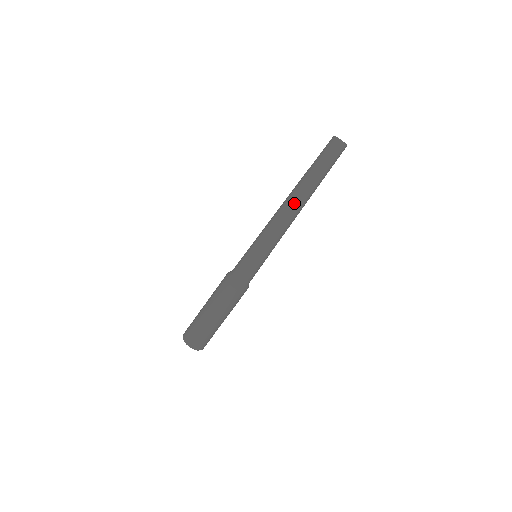
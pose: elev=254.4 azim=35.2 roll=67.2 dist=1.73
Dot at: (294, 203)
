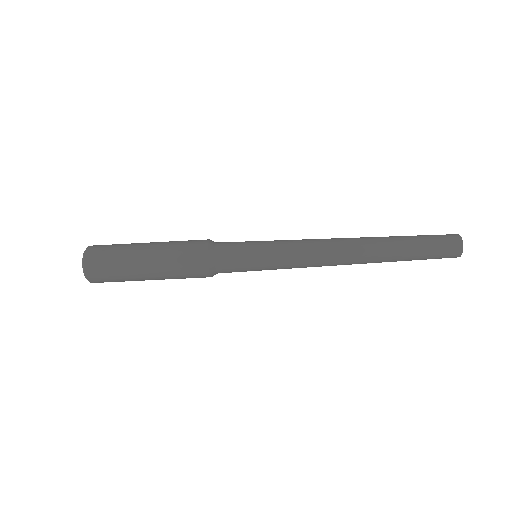
Dot at: (354, 253)
